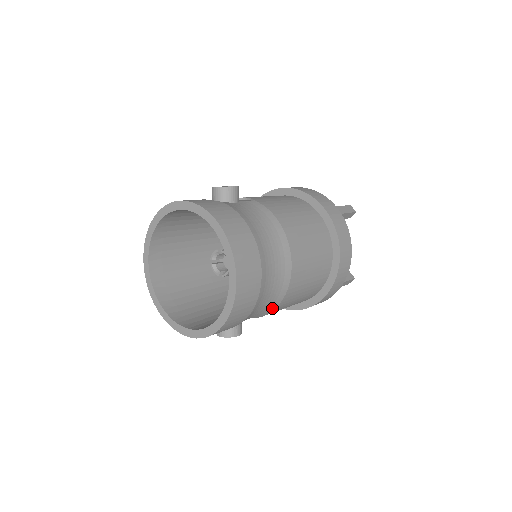
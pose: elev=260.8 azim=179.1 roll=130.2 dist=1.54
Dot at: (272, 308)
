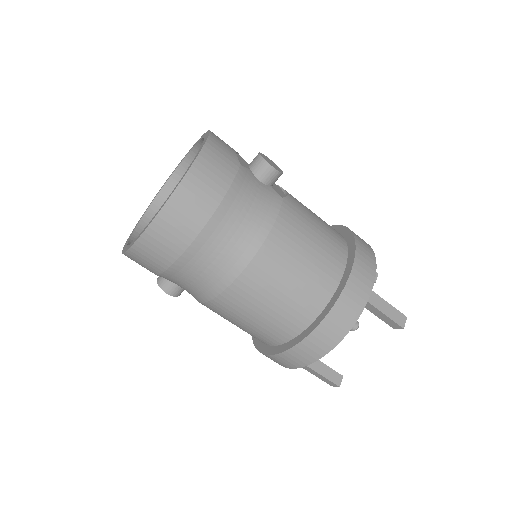
Dot at: (201, 298)
